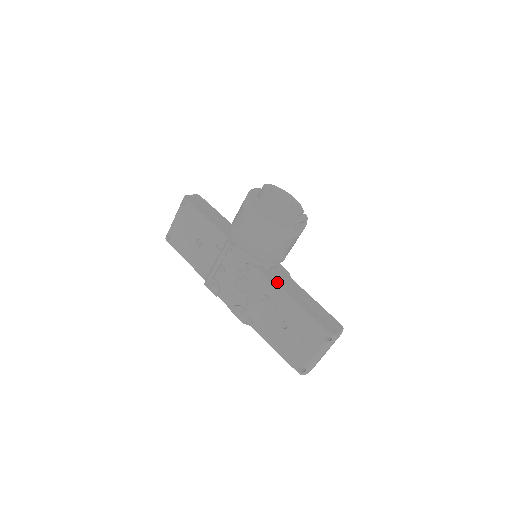
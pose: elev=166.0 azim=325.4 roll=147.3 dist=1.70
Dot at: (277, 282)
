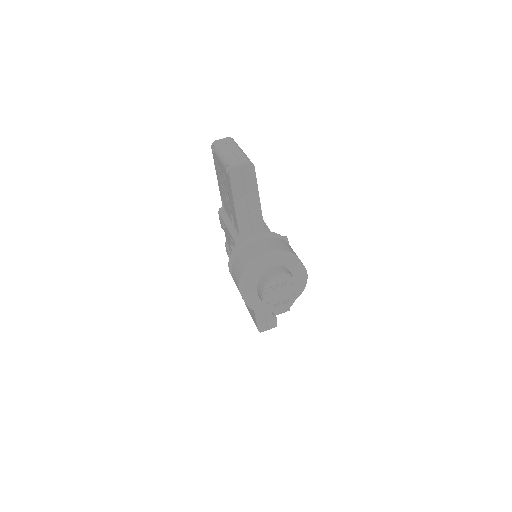
Dot at: occluded
